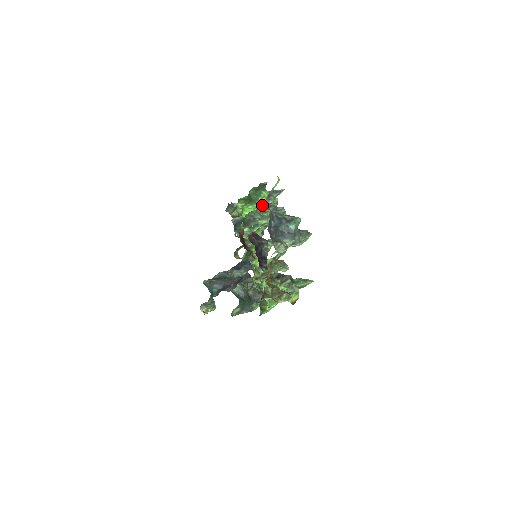
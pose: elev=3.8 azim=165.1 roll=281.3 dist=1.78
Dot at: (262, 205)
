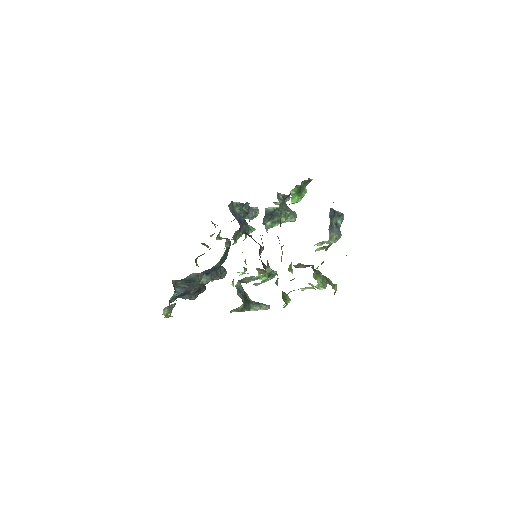
Dot at: occluded
